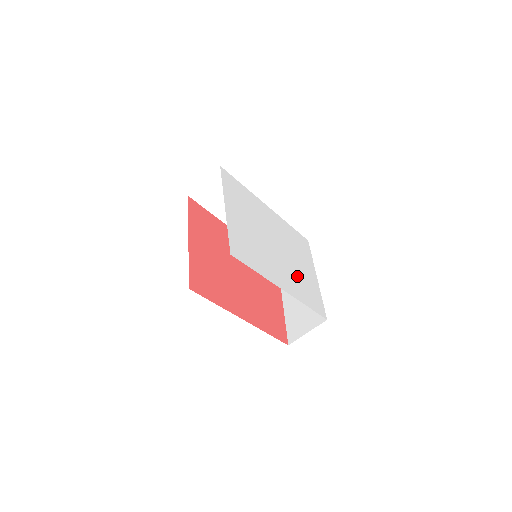
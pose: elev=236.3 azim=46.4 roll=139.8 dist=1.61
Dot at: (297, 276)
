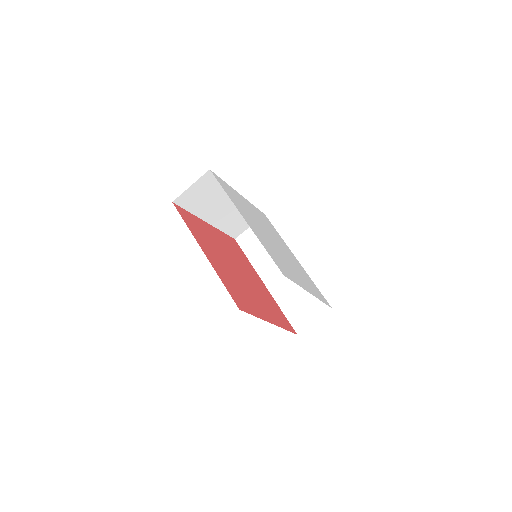
Dot at: (277, 254)
